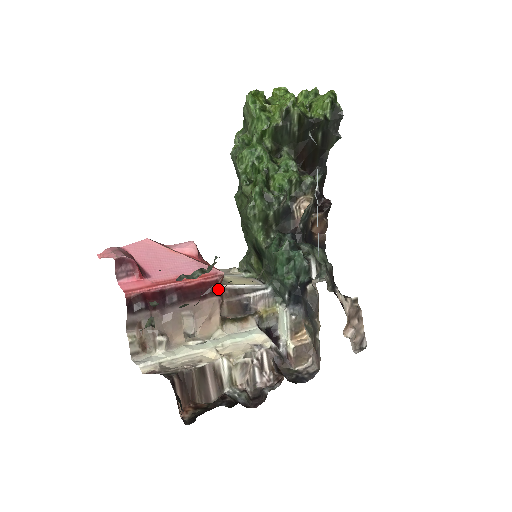
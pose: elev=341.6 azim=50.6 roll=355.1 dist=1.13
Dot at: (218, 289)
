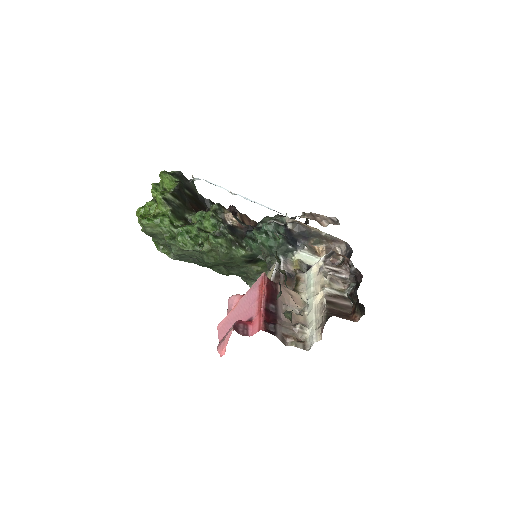
Dot at: occluded
